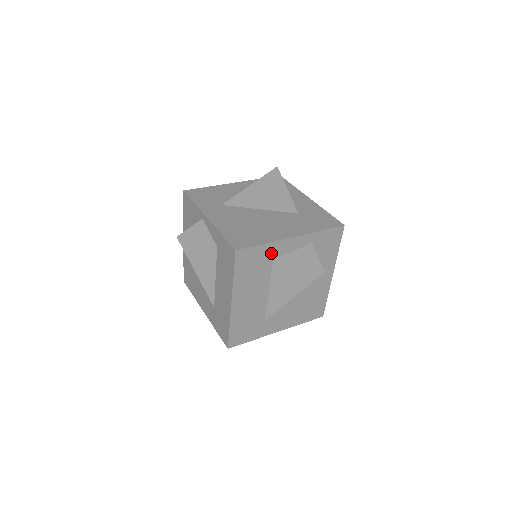
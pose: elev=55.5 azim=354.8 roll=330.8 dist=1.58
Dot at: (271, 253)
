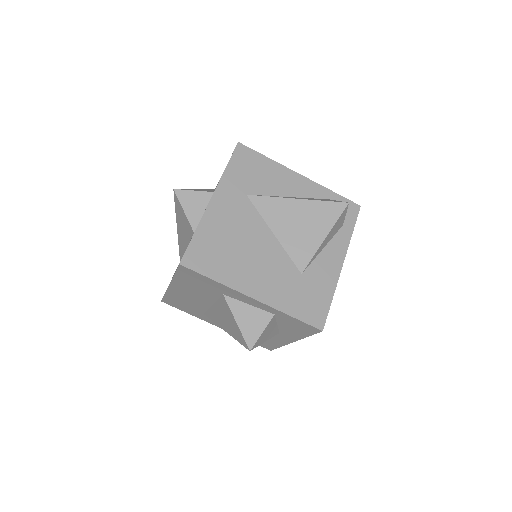
Dot at: (222, 290)
